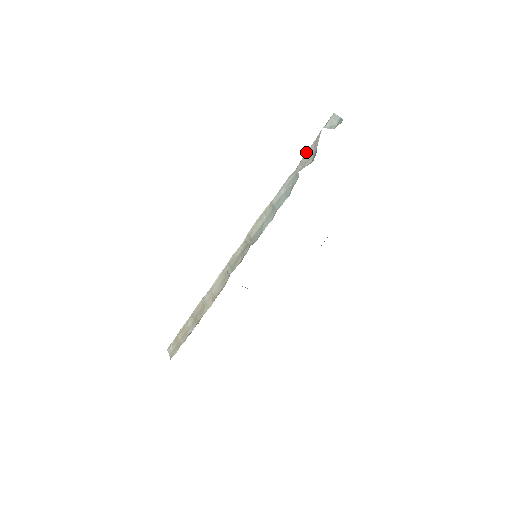
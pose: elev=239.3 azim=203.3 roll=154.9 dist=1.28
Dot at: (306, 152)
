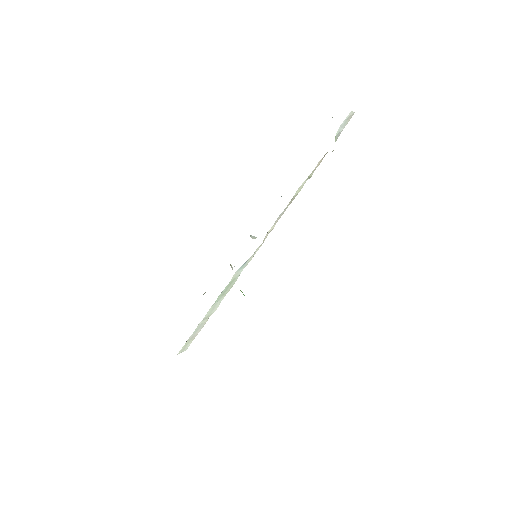
Dot at: occluded
